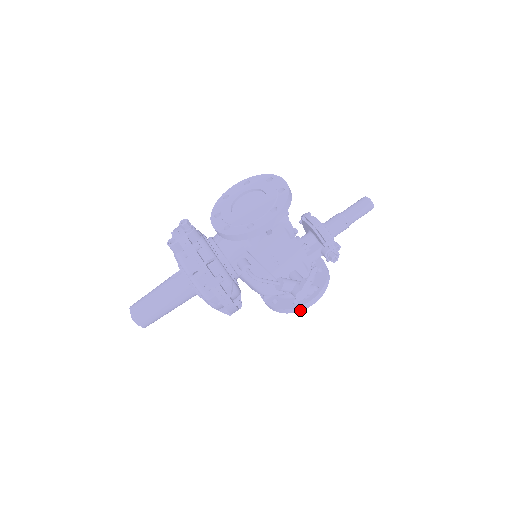
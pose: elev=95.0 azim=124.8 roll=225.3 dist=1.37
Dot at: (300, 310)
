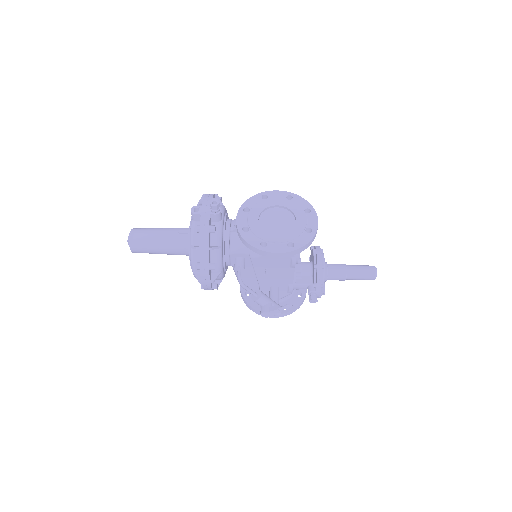
Dot at: occluded
